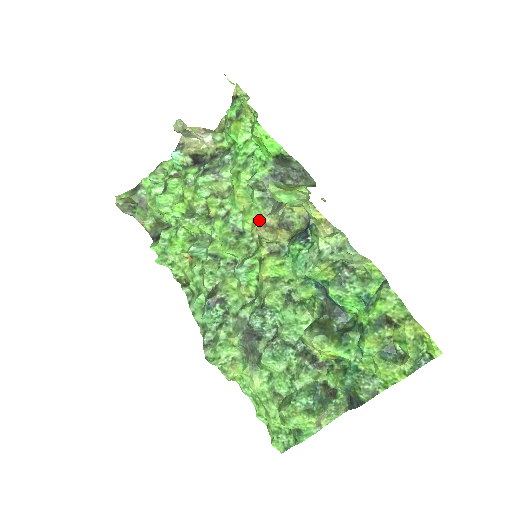
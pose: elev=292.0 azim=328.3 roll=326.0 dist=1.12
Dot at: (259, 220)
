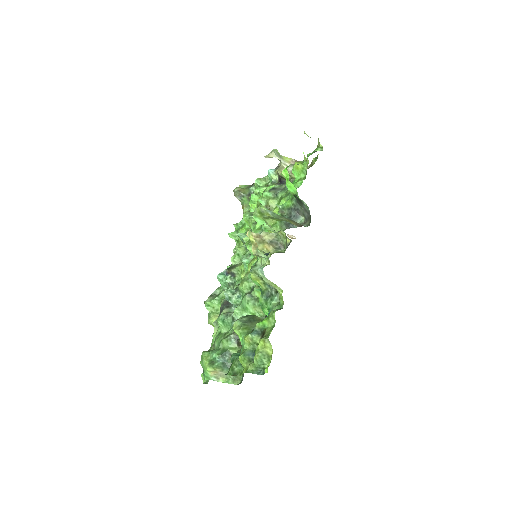
Dot at: occluded
